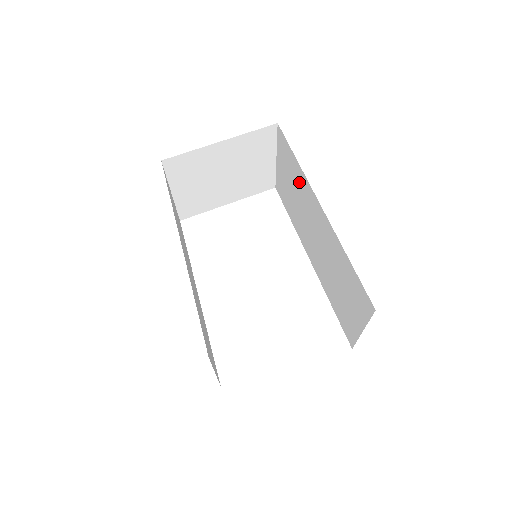
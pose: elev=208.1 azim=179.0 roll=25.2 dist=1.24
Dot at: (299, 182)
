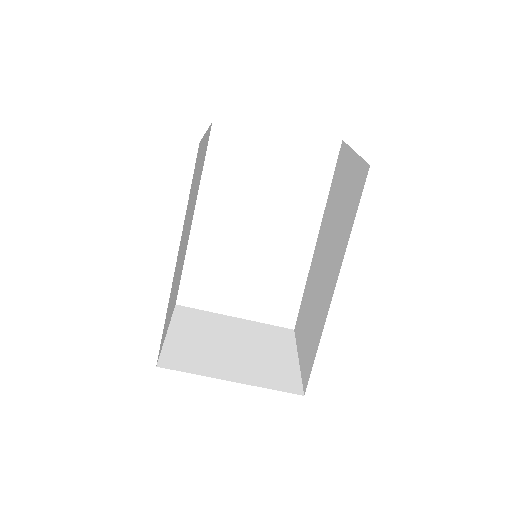
Dot at: (342, 232)
